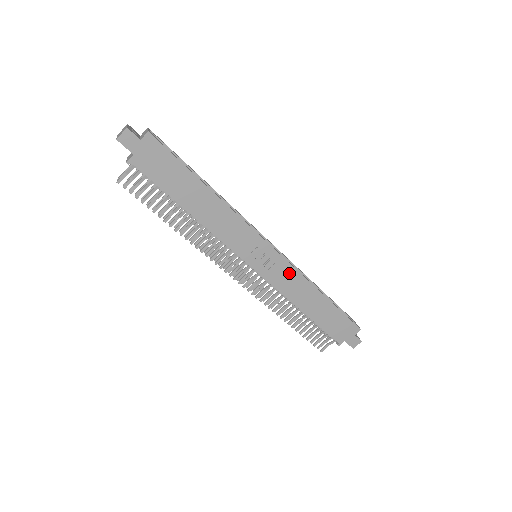
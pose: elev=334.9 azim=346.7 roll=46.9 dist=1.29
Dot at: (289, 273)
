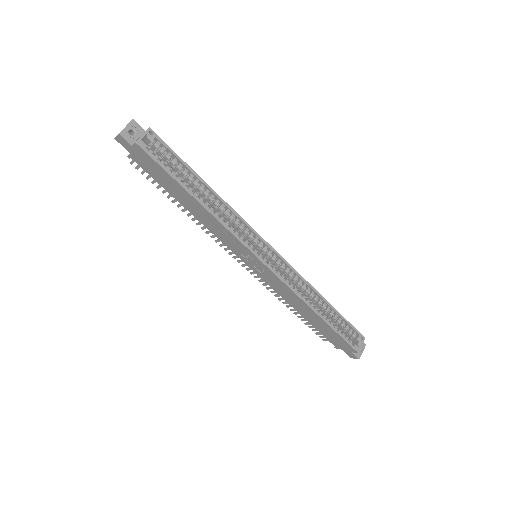
Dot at: (281, 285)
